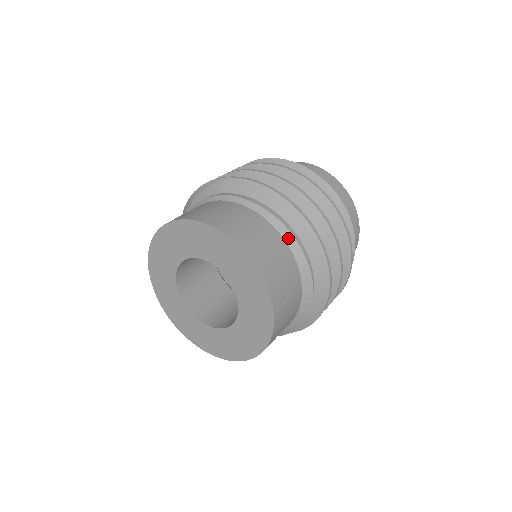
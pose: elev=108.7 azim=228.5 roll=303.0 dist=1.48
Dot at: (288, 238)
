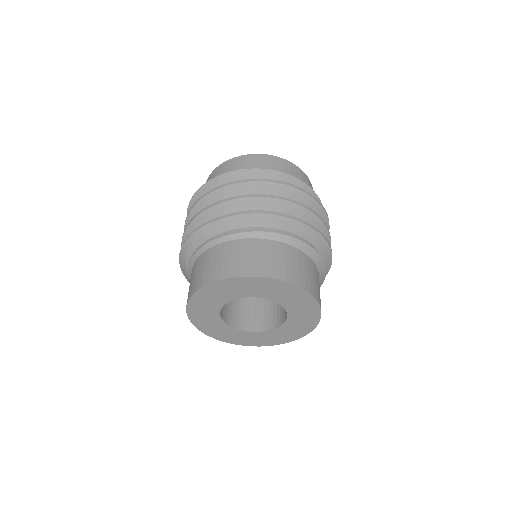
Dot at: (281, 239)
